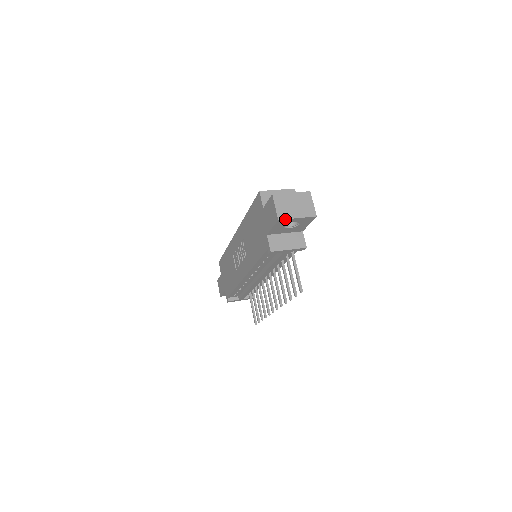
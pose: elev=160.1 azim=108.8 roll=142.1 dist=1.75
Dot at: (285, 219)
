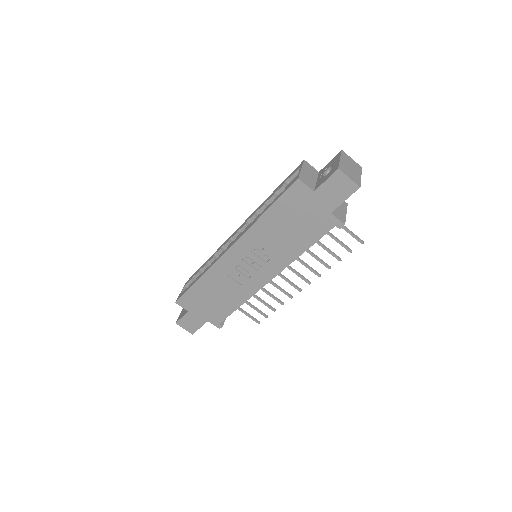
Dot at: (360, 184)
